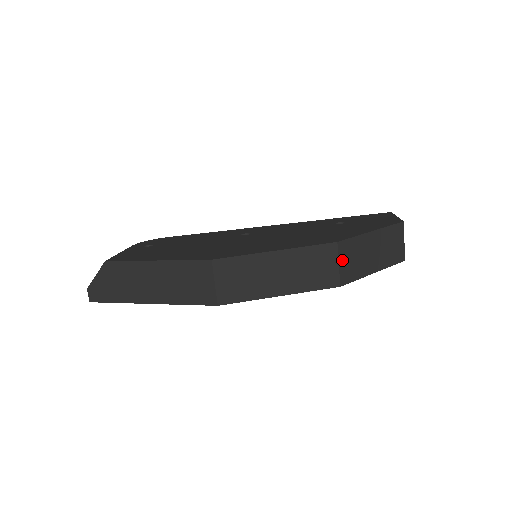
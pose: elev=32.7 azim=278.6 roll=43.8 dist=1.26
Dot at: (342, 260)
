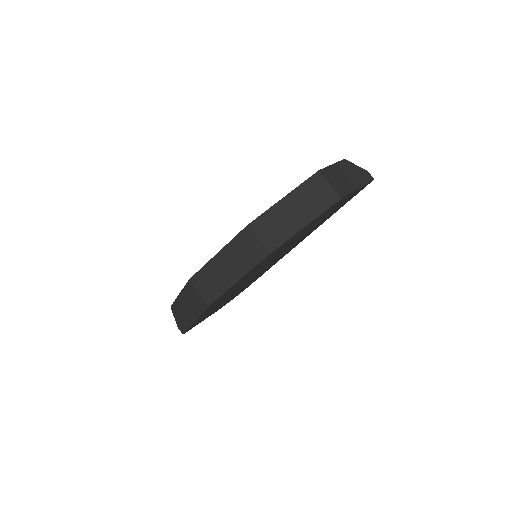
Dot at: (261, 235)
